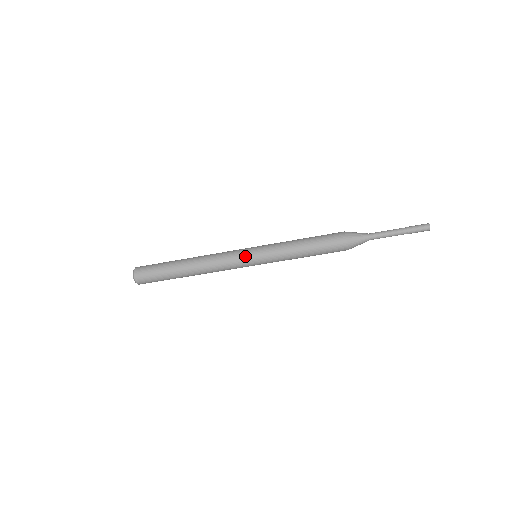
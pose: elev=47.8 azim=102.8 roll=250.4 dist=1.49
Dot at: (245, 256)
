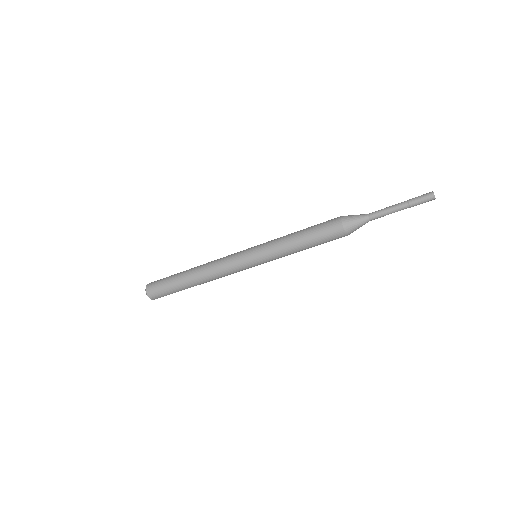
Dot at: (243, 254)
